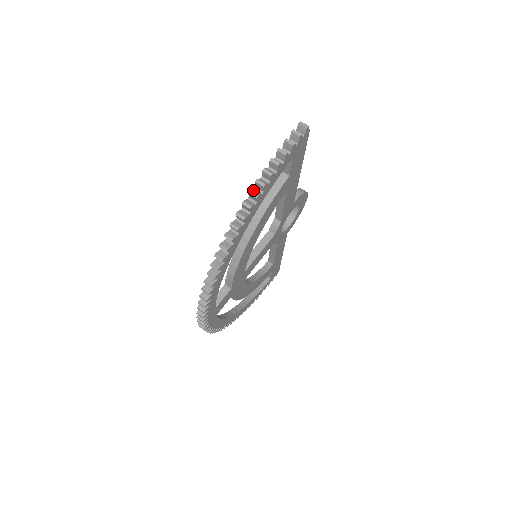
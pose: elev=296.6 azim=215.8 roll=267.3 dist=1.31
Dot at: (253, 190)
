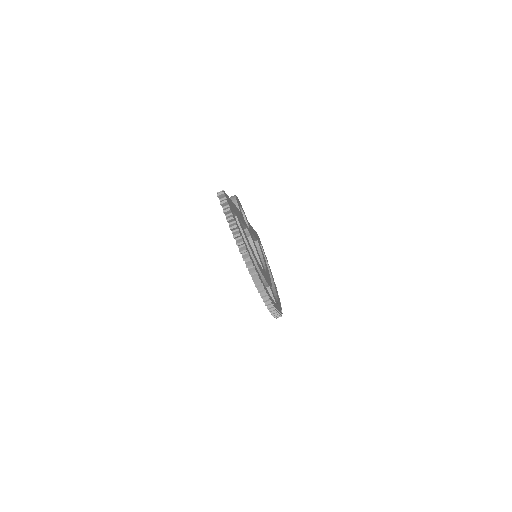
Dot at: (240, 250)
